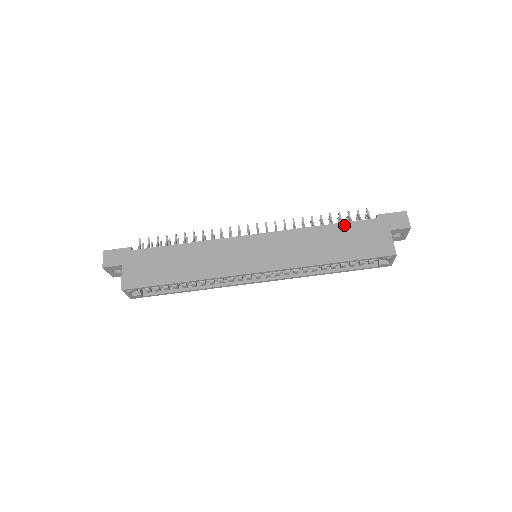
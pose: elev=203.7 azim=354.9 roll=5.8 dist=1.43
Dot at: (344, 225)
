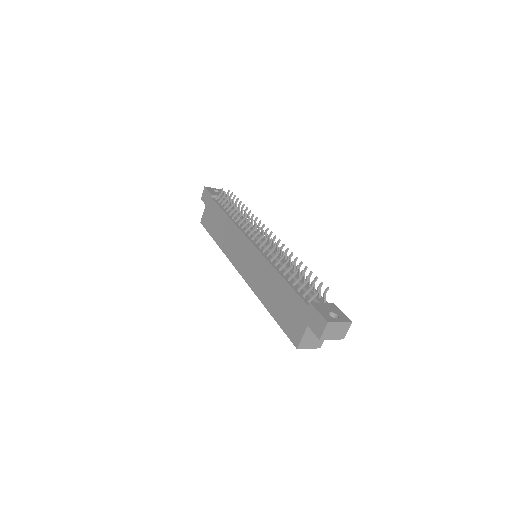
Dot at: (289, 288)
